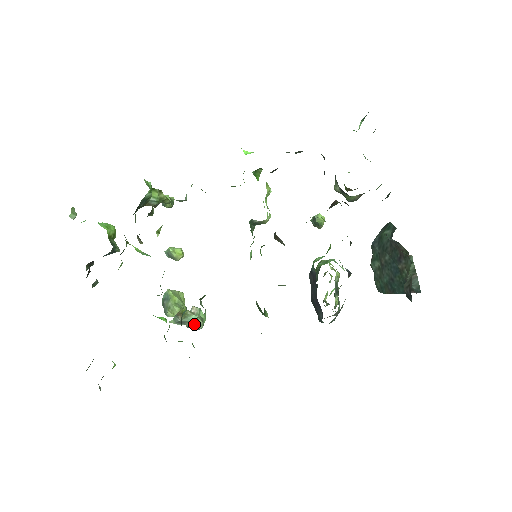
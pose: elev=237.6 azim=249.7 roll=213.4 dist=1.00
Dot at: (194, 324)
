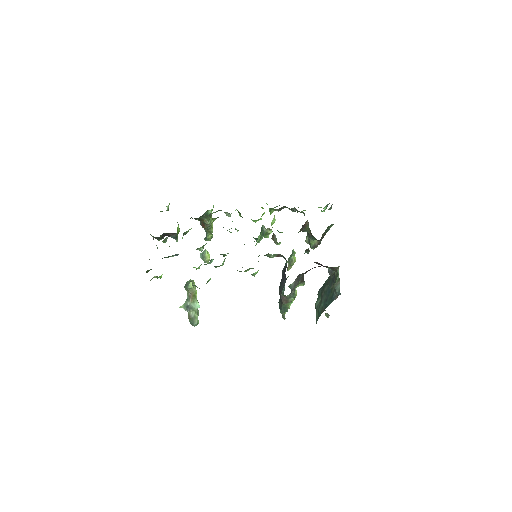
Dot at: (194, 315)
